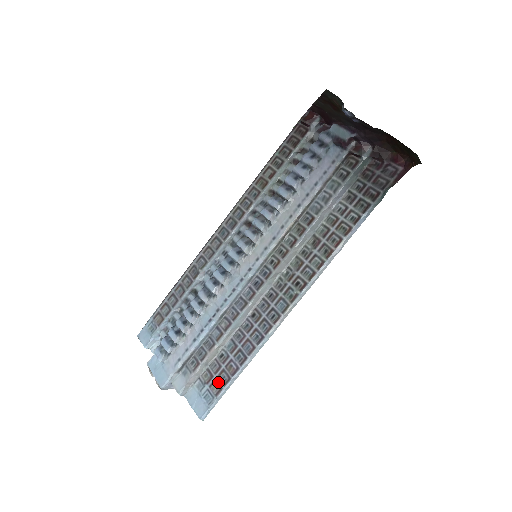
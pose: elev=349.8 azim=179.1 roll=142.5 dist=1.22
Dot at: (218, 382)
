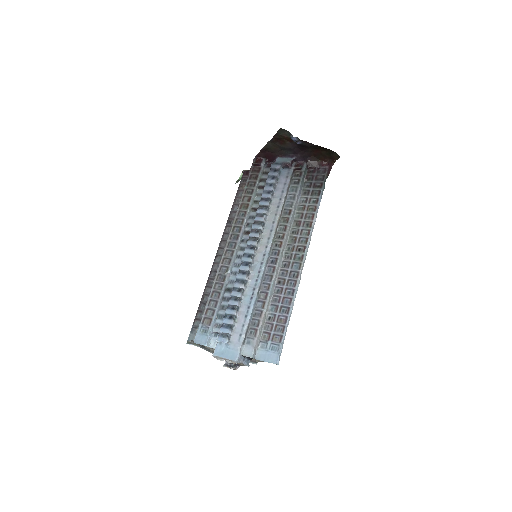
Dot at: (277, 334)
